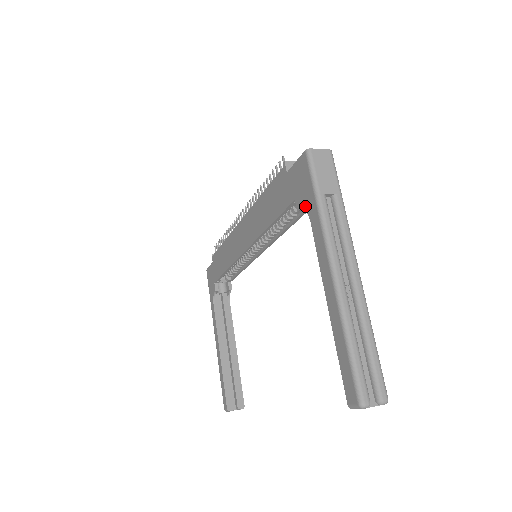
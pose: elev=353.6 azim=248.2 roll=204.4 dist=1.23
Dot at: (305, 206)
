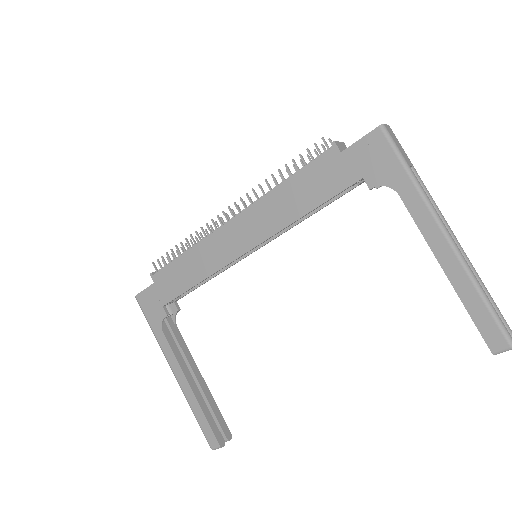
Dot at: (386, 181)
